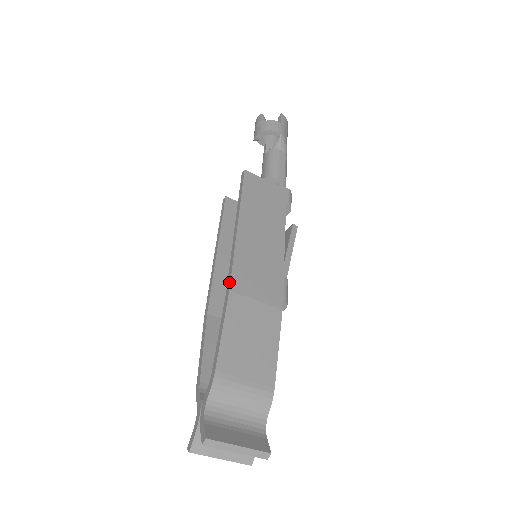
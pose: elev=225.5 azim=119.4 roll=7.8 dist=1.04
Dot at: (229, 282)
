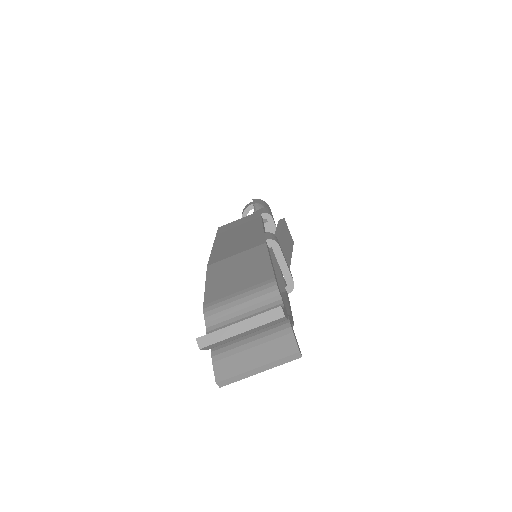
Dot at: occluded
